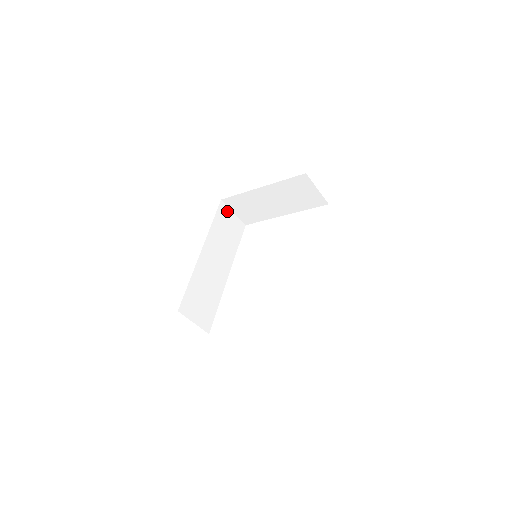
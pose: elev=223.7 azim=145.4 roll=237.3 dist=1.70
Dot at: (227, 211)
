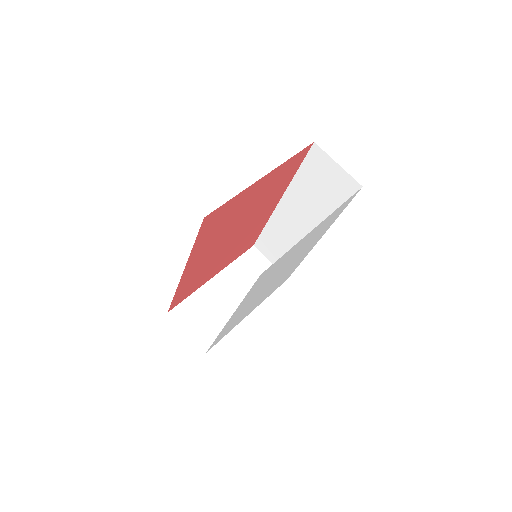
Dot at: occluded
